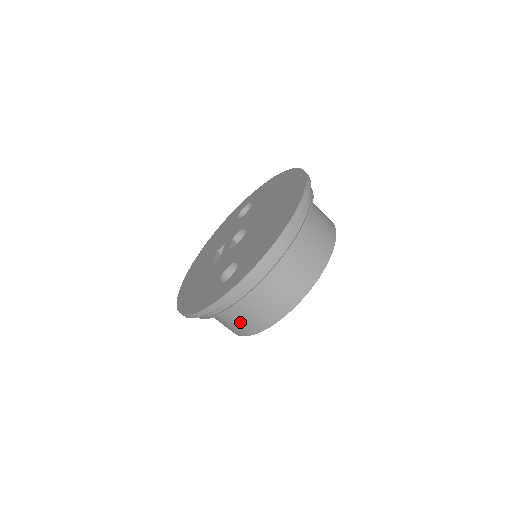
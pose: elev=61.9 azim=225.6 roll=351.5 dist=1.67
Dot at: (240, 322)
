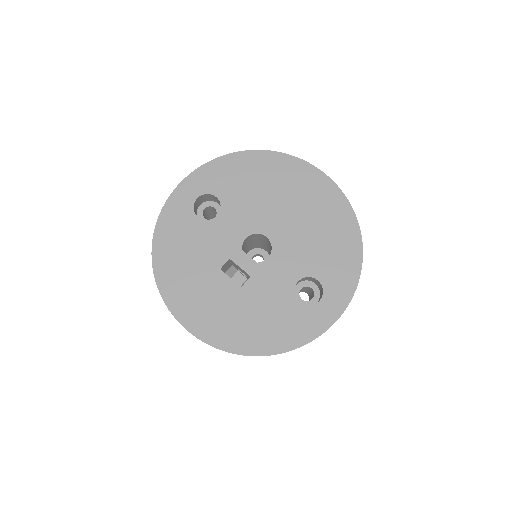
Dot at: occluded
